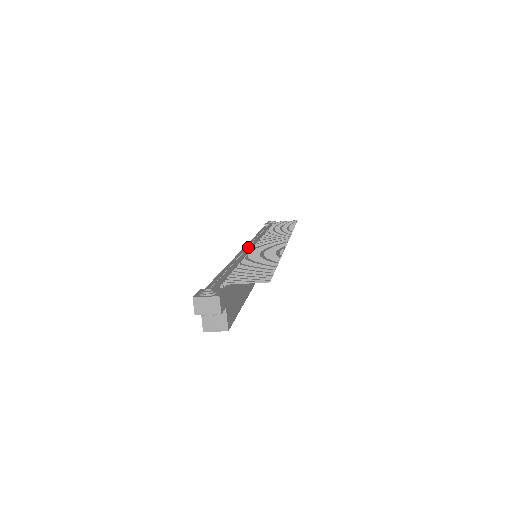
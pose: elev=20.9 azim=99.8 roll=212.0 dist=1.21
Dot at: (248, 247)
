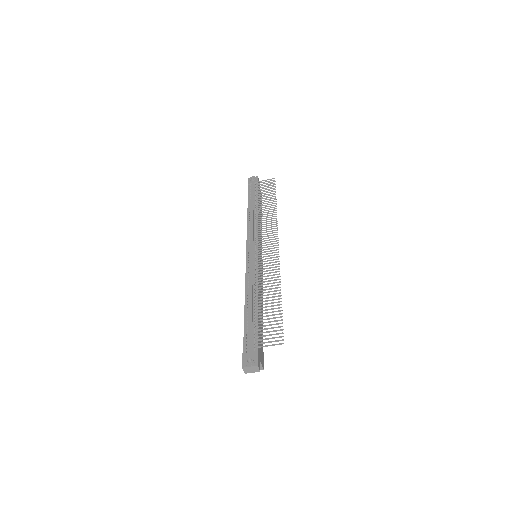
Dot at: (250, 257)
